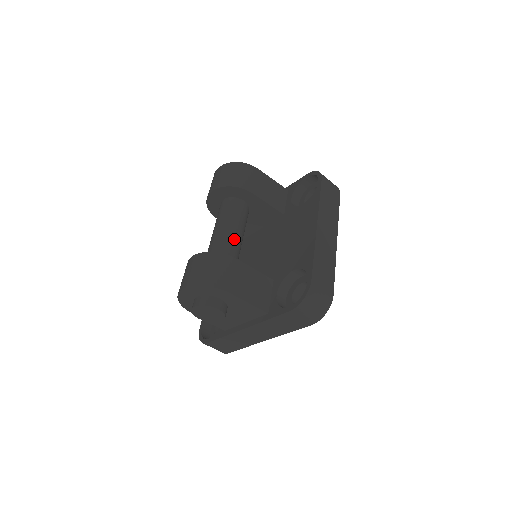
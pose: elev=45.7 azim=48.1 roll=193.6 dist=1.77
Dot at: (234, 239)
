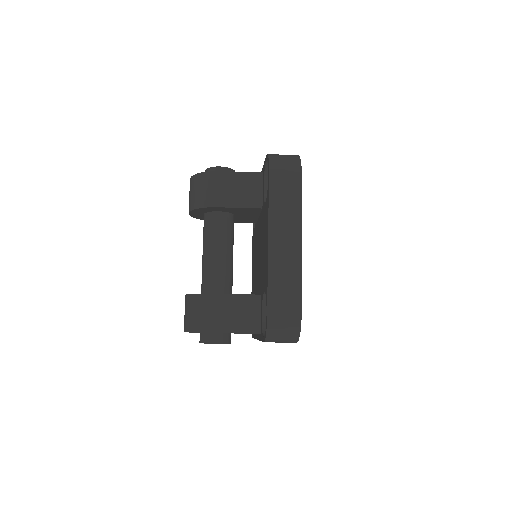
Dot at: (216, 263)
